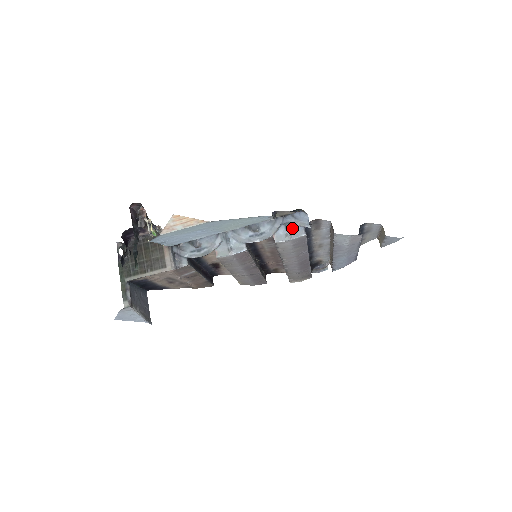
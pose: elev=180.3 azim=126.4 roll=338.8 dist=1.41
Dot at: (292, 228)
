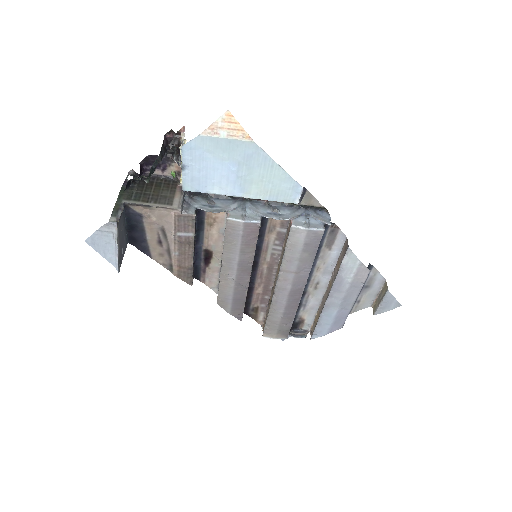
Dot at: (312, 220)
